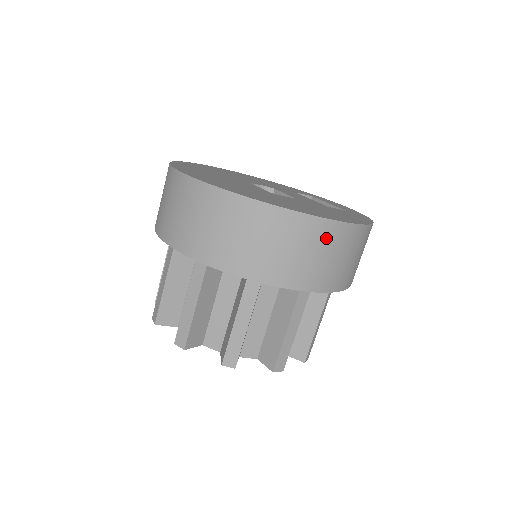
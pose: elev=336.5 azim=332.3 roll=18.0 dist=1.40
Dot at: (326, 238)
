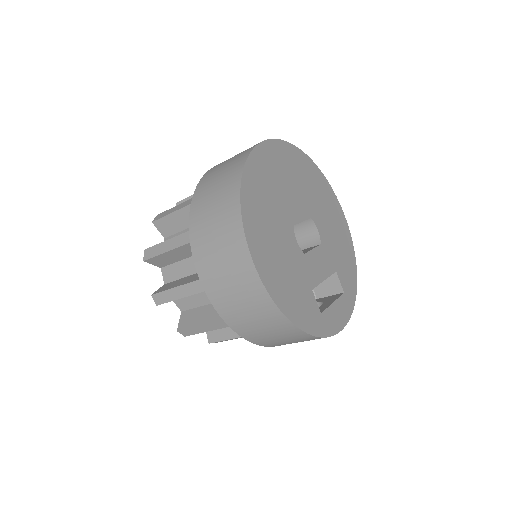
Dot at: (238, 264)
